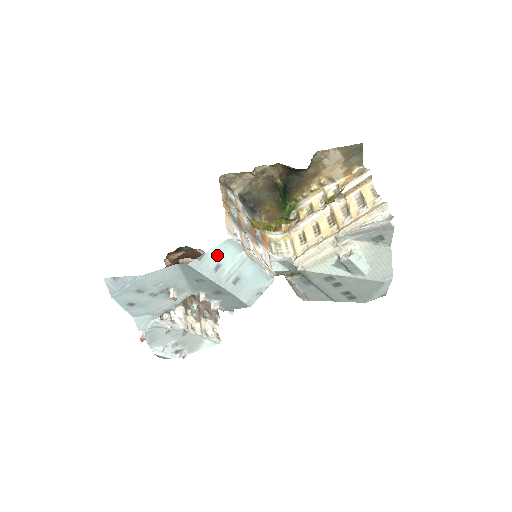
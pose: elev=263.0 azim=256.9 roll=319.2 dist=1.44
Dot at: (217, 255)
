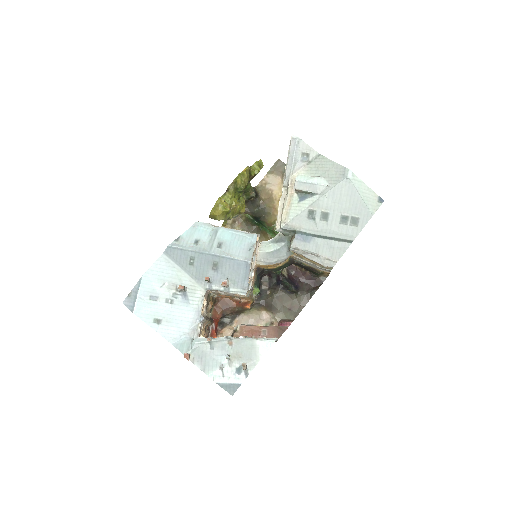
Dot at: (191, 235)
